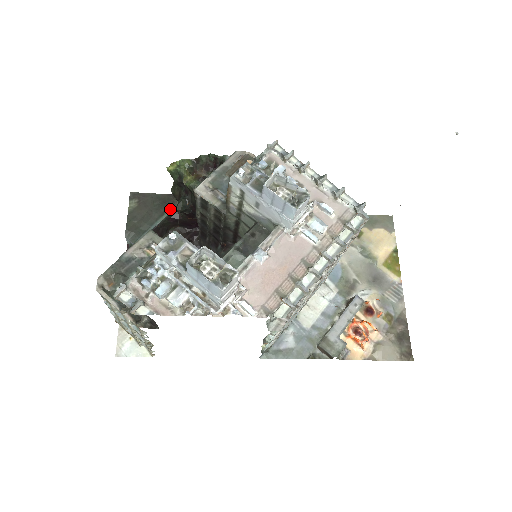
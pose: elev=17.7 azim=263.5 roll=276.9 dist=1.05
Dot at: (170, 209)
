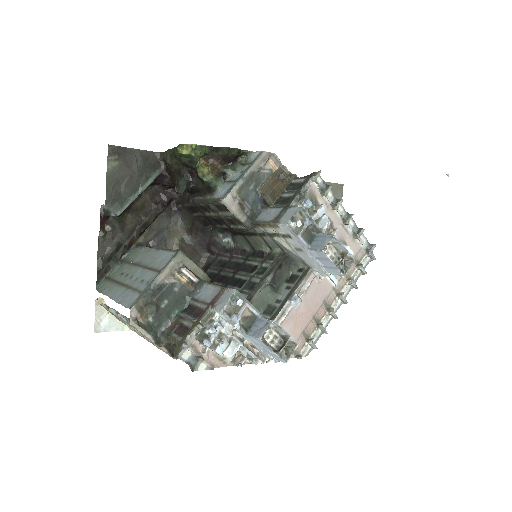
Dot at: (156, 173)
